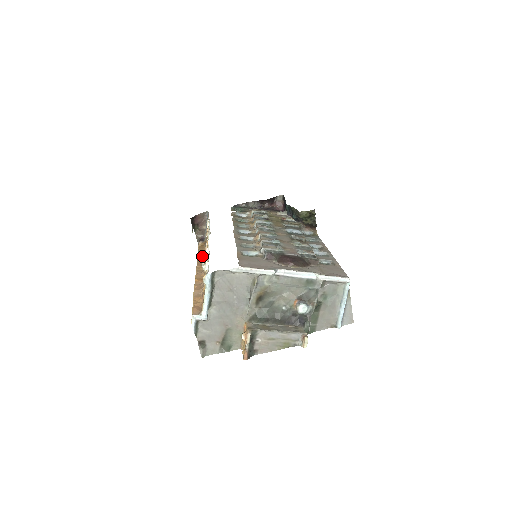
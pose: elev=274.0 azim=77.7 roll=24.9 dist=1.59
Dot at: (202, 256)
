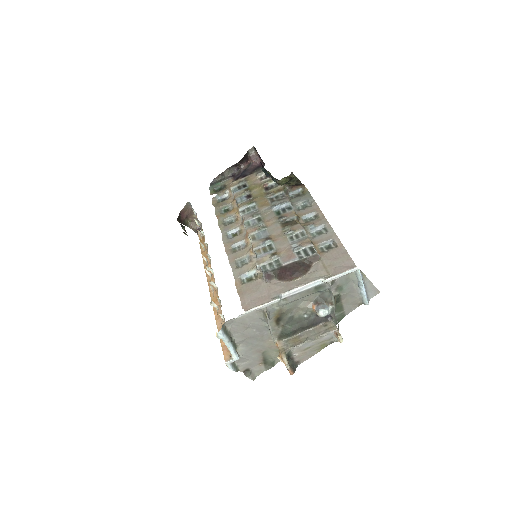
Dot at: (207, 259)
